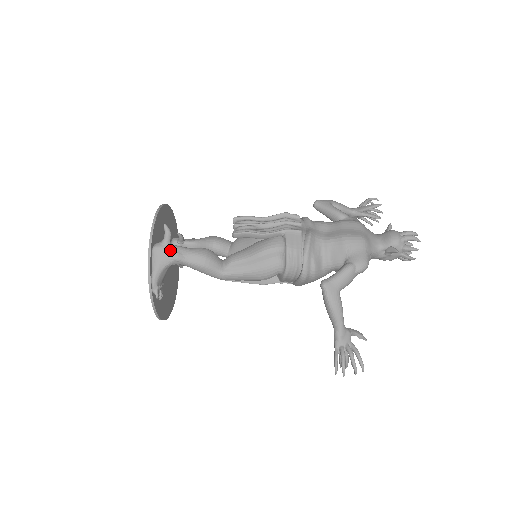
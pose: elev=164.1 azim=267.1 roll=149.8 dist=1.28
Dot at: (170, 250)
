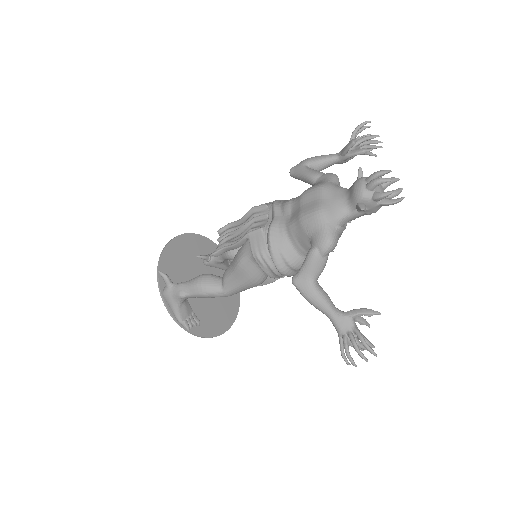
Dot at: (173, 291)
